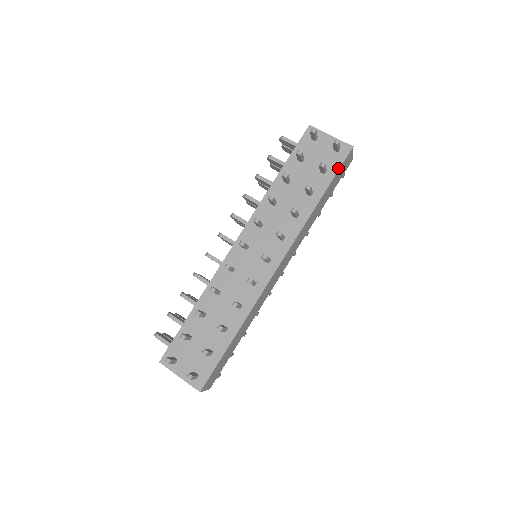
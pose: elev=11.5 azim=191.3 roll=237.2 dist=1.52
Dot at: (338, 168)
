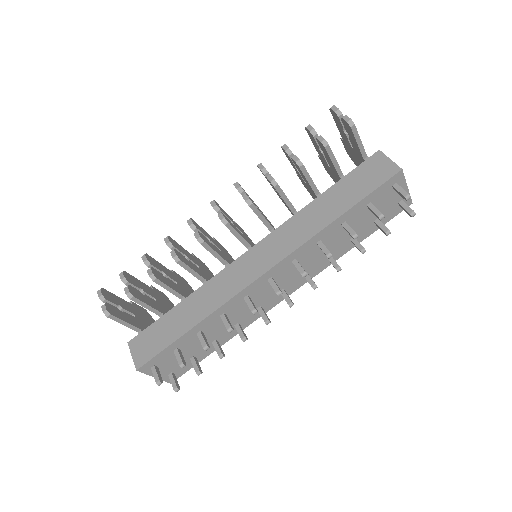
Dot at: (388, 221)
